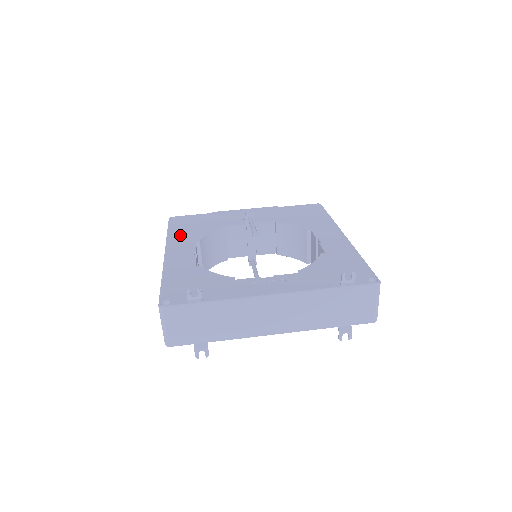
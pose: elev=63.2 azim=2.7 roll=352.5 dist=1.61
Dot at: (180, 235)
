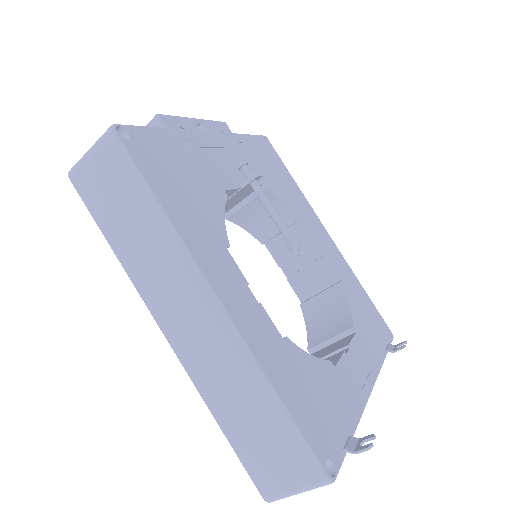
Dot at: (191, 222)
